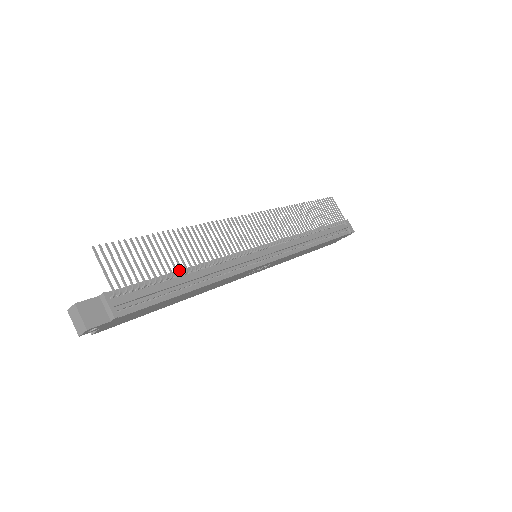
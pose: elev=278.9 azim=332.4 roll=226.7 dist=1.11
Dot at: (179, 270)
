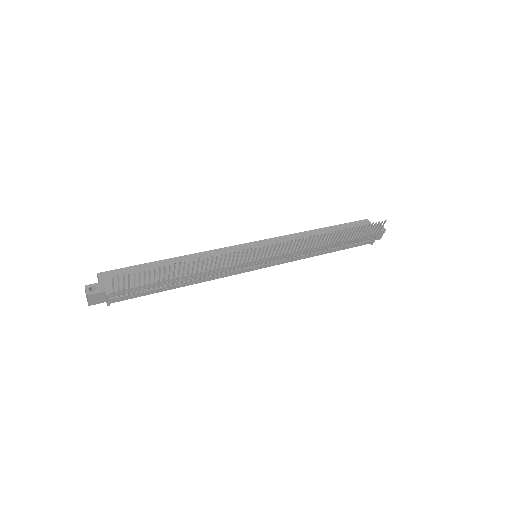
Dot at: occluded
